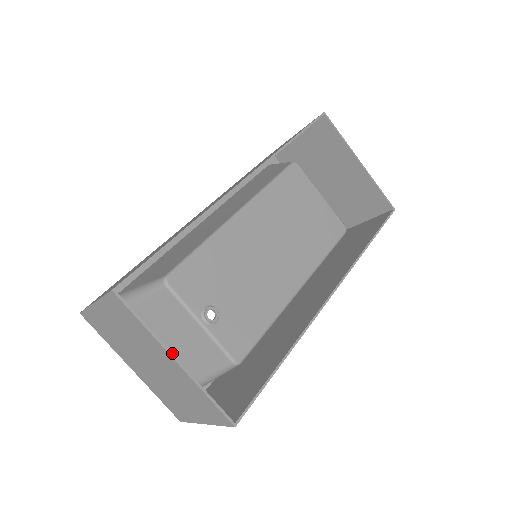
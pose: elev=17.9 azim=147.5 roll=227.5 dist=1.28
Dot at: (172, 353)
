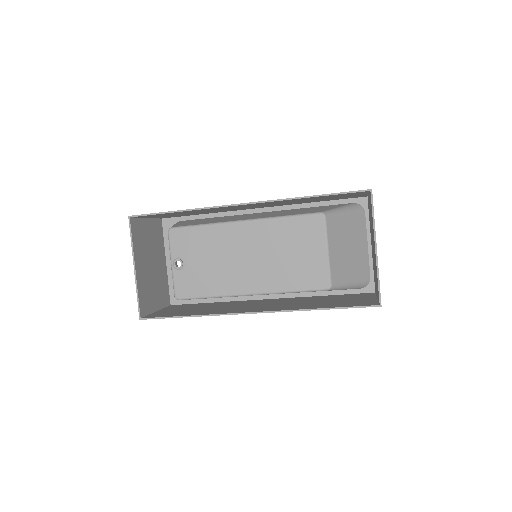
Dot at: occluded
